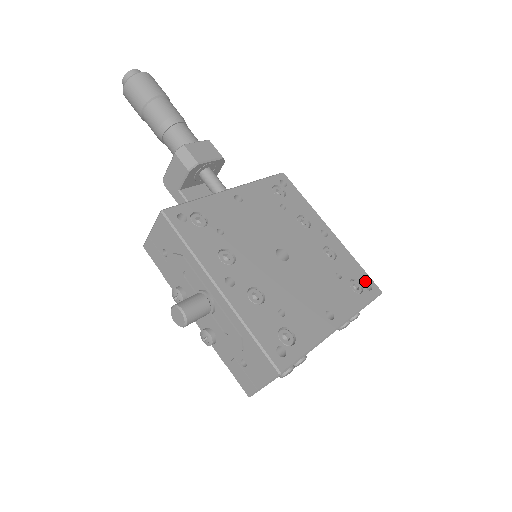
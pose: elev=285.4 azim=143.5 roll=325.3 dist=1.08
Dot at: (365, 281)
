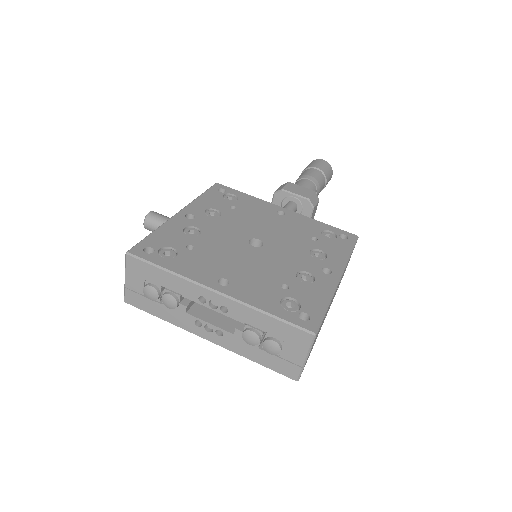
Dot at: (309, 313)
